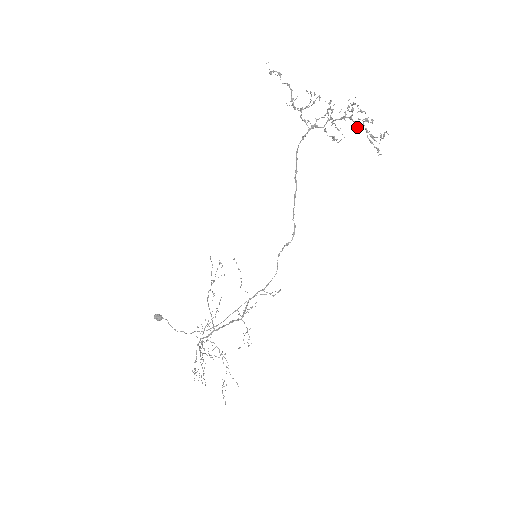
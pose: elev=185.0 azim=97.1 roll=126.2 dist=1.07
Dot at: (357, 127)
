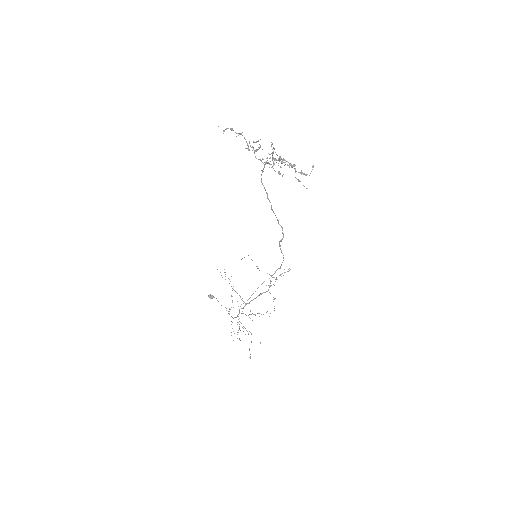
Dot at: occluded
